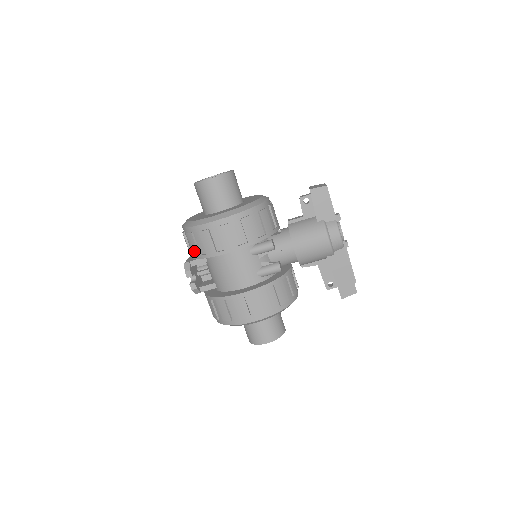
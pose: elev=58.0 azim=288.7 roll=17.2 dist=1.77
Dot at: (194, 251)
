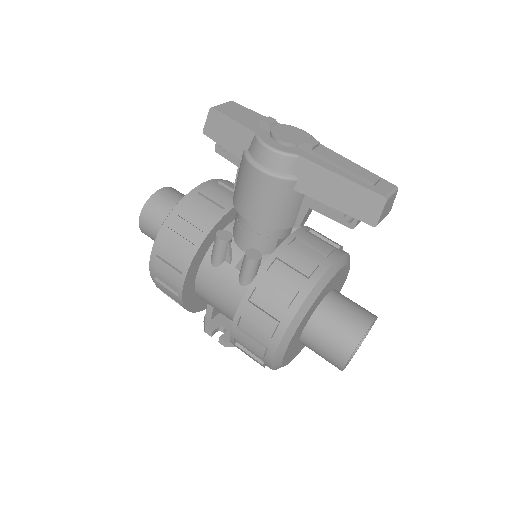
Dot at: occluded
